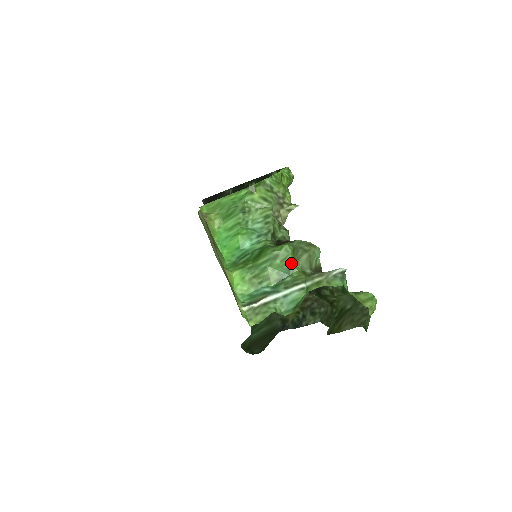
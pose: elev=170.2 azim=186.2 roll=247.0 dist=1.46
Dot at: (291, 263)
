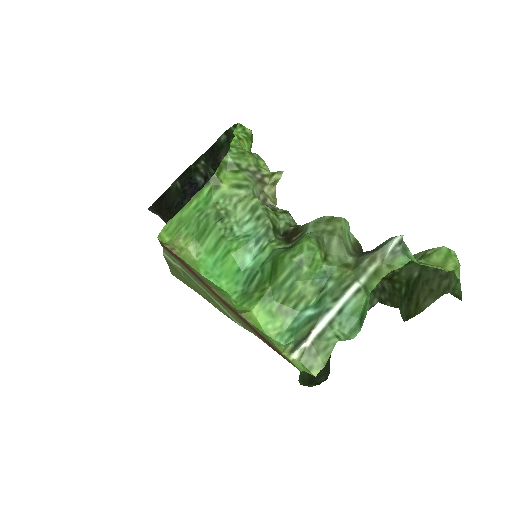
Dot at: (323, 261)
